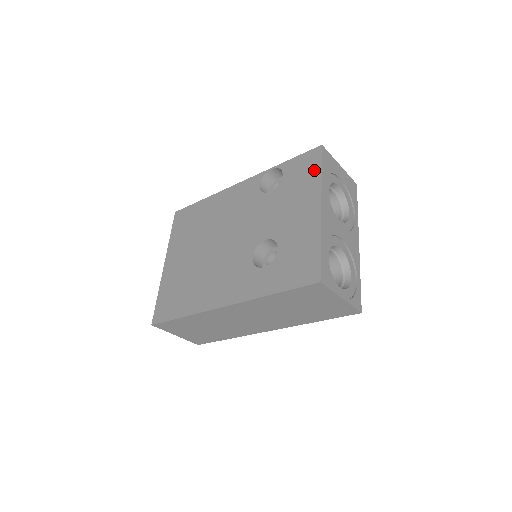
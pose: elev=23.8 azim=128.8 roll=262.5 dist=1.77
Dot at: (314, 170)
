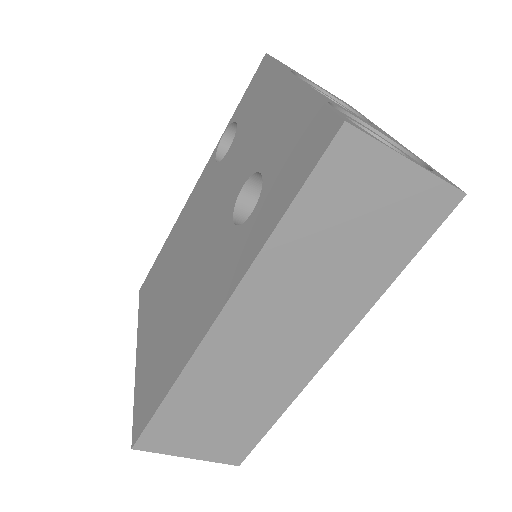
Dot at: (268, 73)
